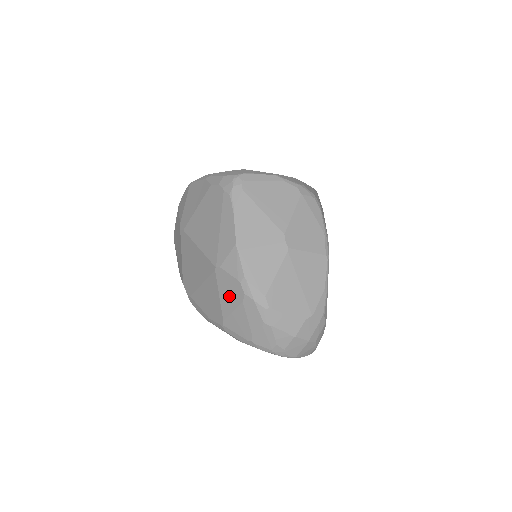
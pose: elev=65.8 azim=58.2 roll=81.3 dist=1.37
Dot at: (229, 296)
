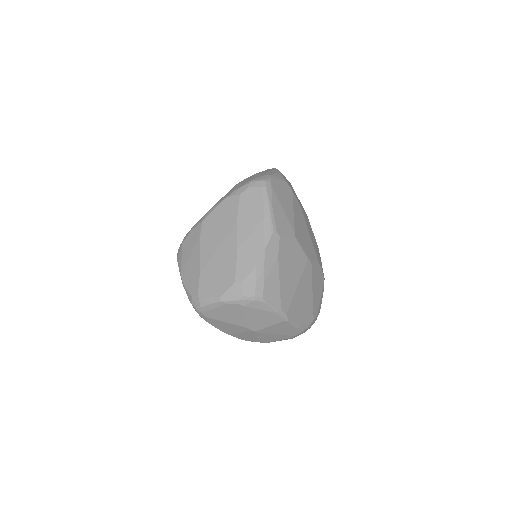
Dot at: occluded
